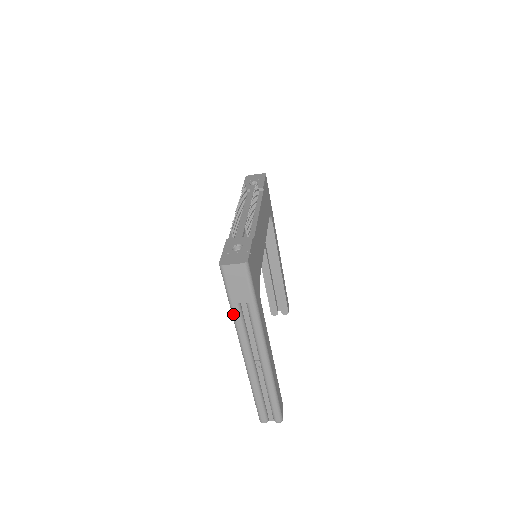
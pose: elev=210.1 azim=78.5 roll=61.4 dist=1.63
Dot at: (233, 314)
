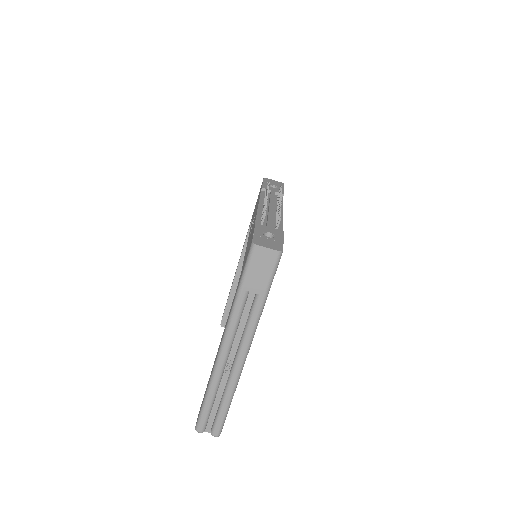
Dot at: (236, 301)
